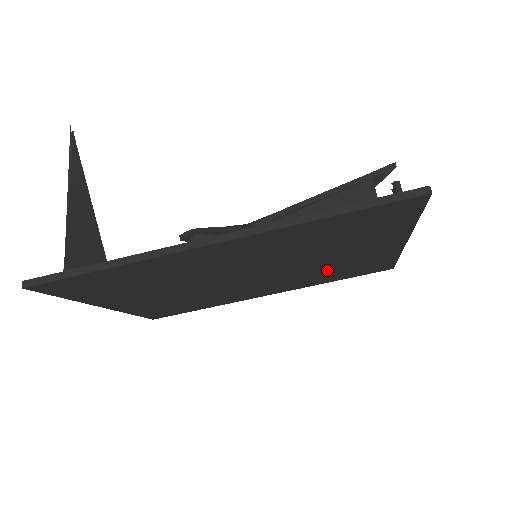
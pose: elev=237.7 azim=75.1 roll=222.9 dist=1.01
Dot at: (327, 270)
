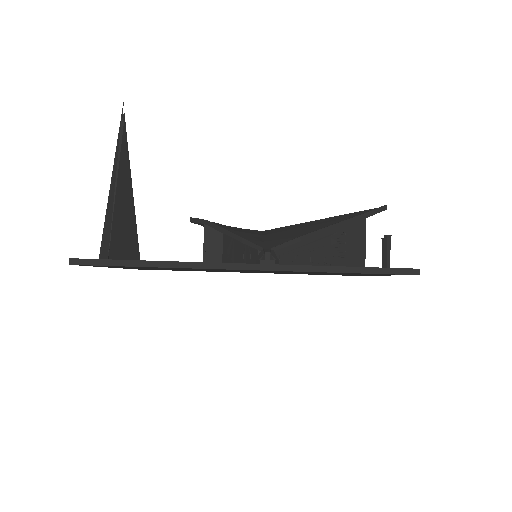
Dot at: occluded
